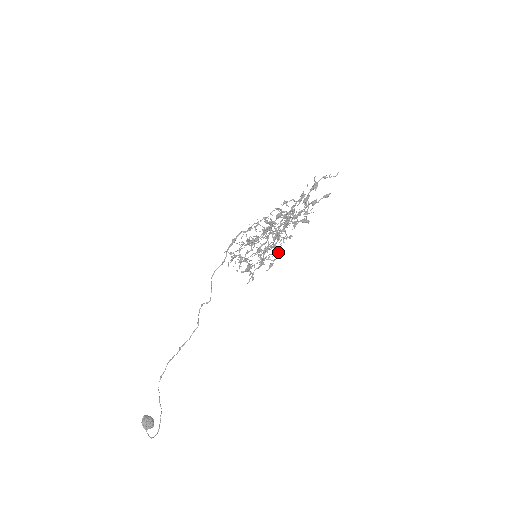
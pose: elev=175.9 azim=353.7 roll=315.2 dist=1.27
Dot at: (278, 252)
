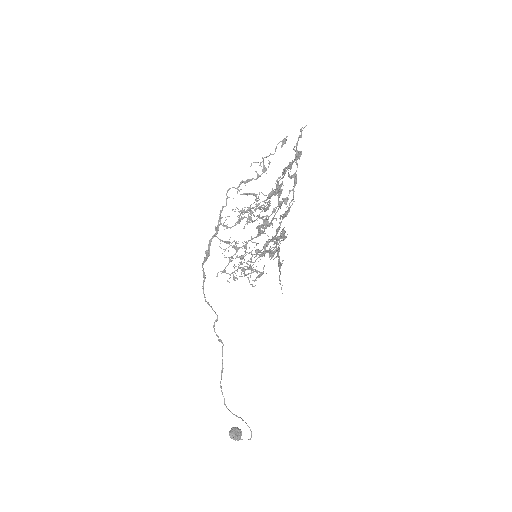
Dot at: (283, 240)
